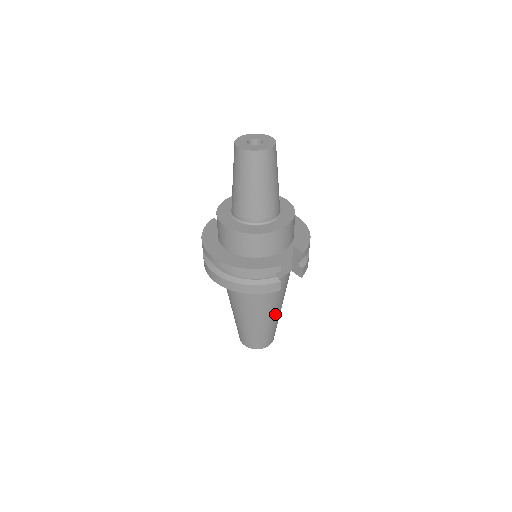
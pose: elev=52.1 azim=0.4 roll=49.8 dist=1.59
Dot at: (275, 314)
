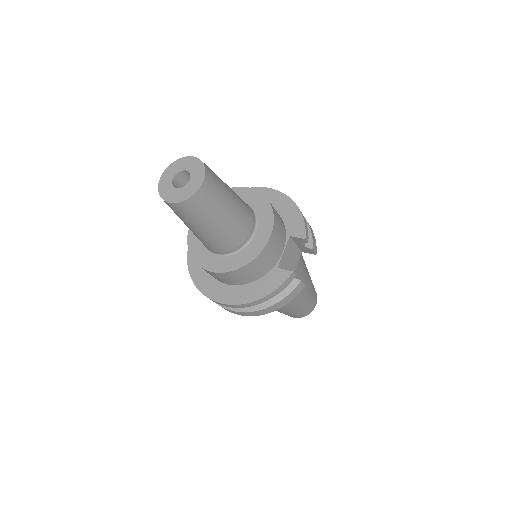
Dot at: (308, 286)
